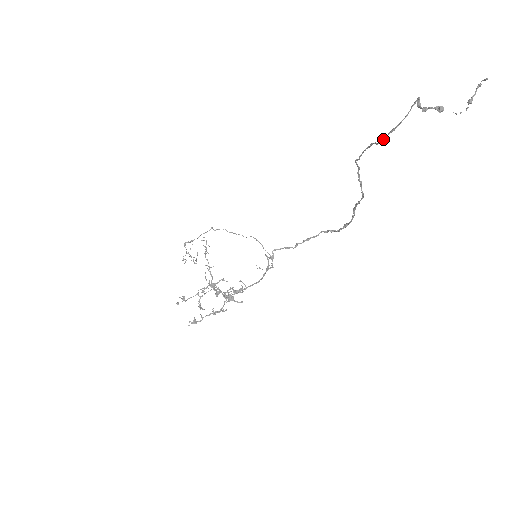
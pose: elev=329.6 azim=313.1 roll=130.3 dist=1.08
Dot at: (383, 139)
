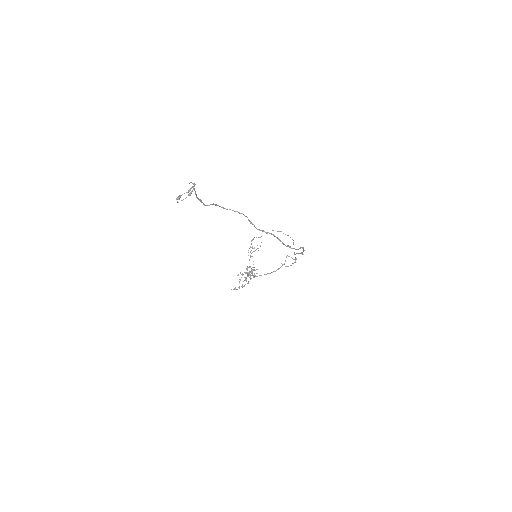
Dot at: (203, 204)
